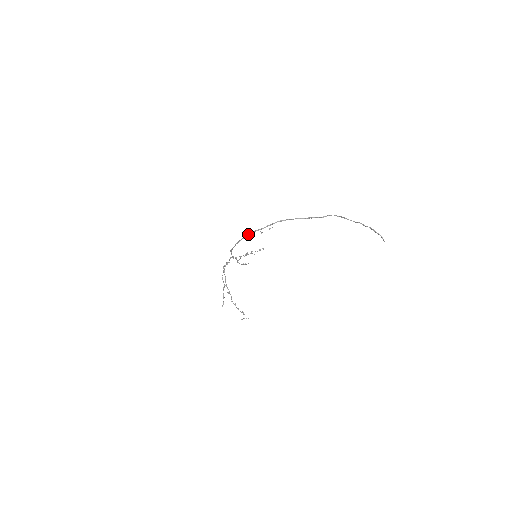
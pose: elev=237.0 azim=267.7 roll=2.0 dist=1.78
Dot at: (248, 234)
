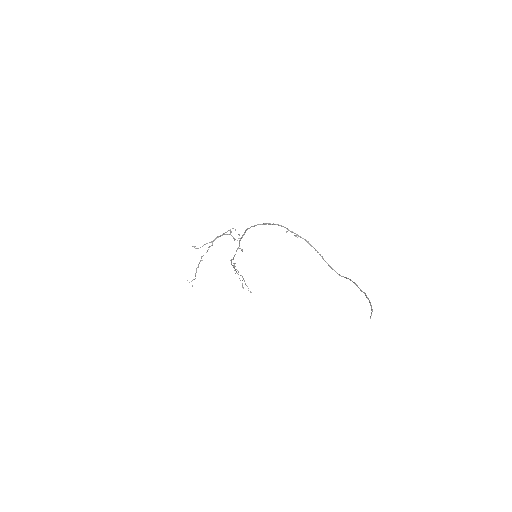
Dot at: (277, 224)
